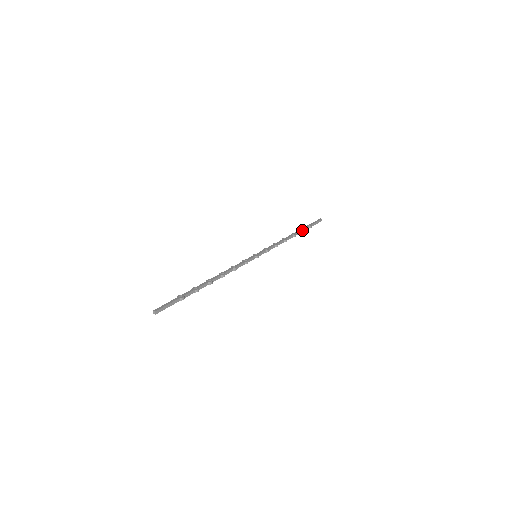
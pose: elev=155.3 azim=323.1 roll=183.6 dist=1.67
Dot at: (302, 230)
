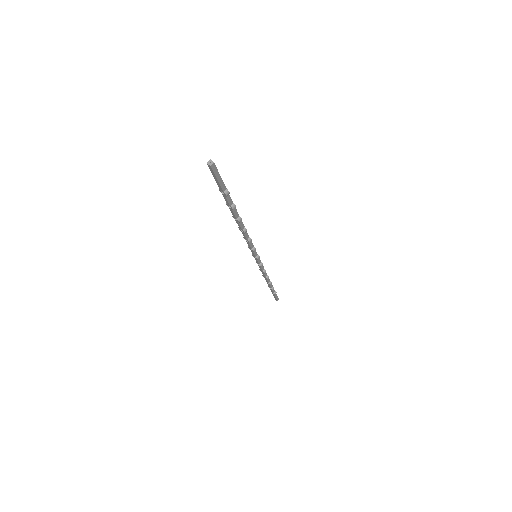
Dot at: occluded
